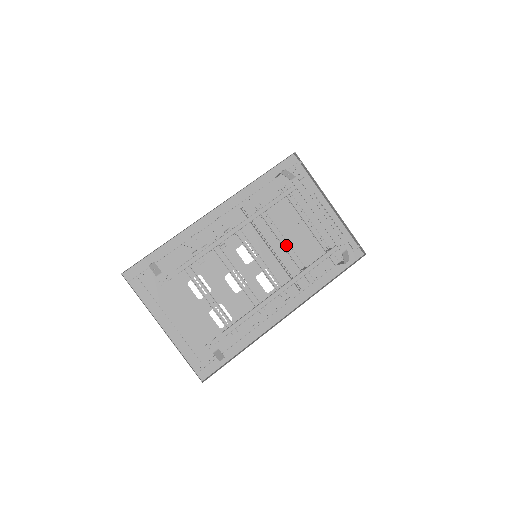
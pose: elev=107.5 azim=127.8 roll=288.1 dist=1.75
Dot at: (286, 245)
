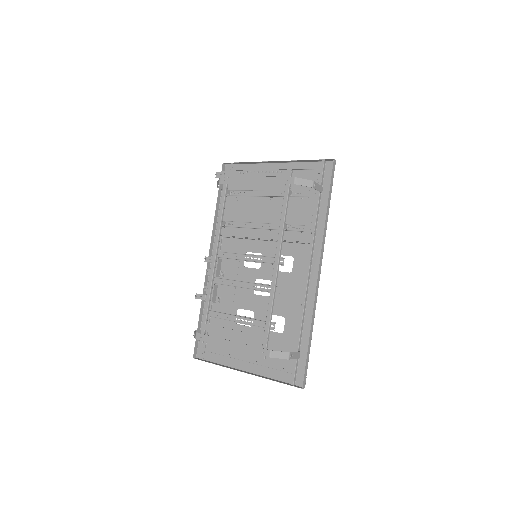
Dot at: (261, 226)
